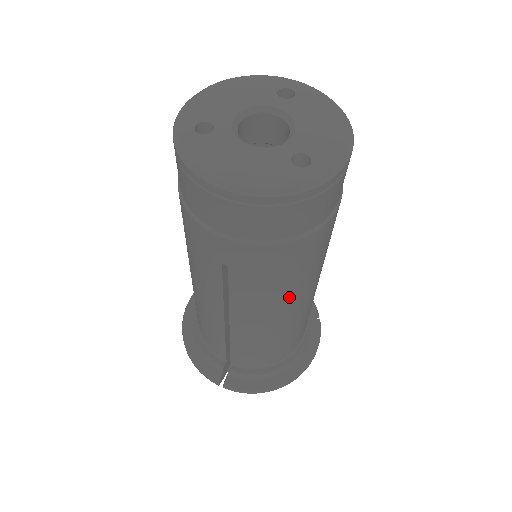
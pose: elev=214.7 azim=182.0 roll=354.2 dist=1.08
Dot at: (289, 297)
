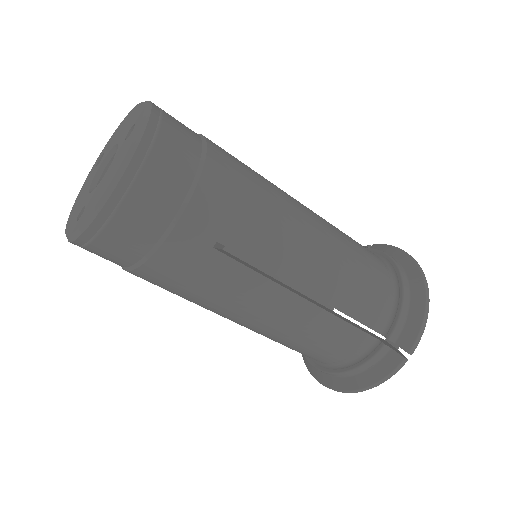
Dot at: (286, 213)
